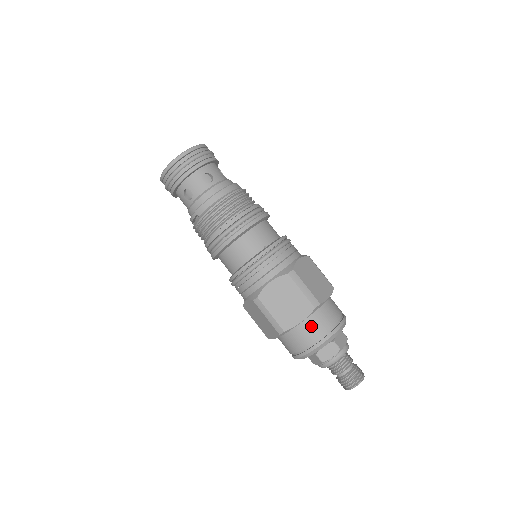
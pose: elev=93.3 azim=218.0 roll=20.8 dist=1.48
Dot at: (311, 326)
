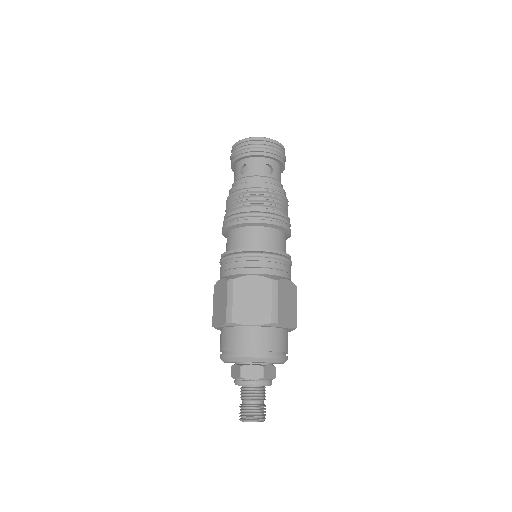
Dot at: (225, 337)
